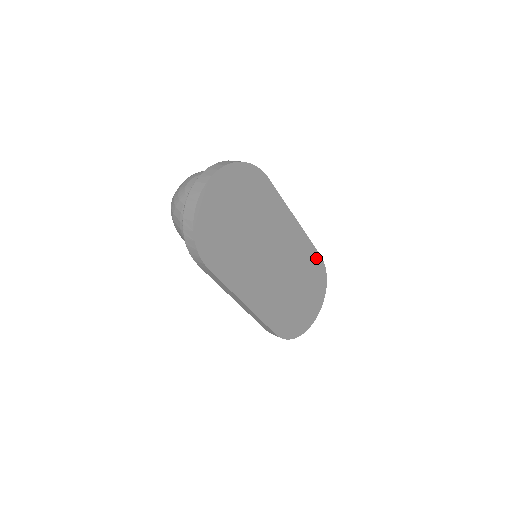
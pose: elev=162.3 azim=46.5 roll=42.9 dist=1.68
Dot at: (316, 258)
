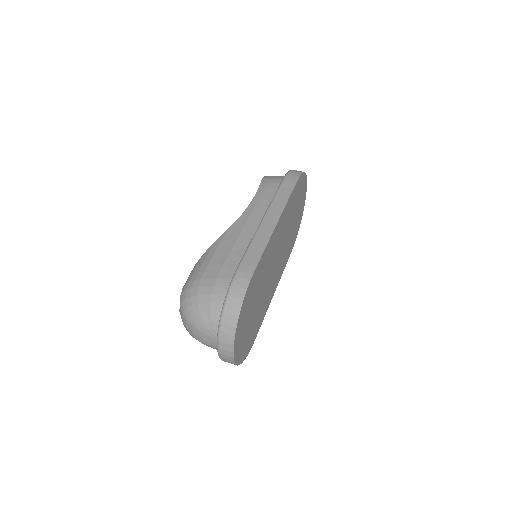
Dot at: (295, 189)
